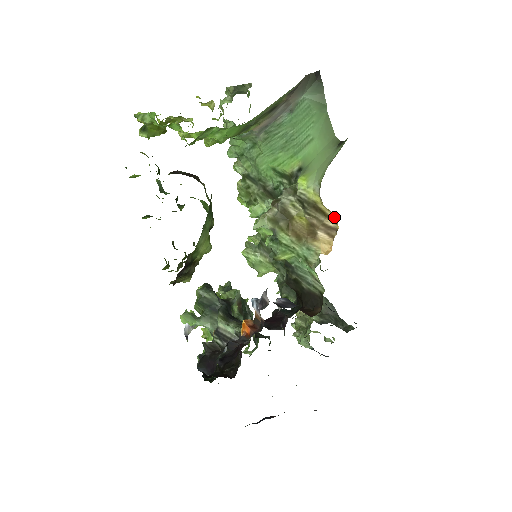
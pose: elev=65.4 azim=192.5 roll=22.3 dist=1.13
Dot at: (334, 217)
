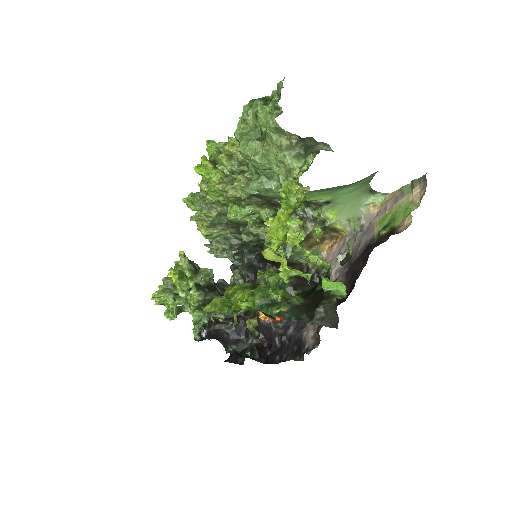
Dot at: (343, 233)
